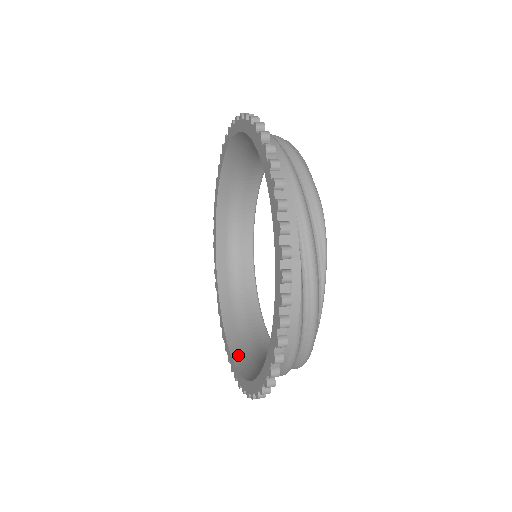
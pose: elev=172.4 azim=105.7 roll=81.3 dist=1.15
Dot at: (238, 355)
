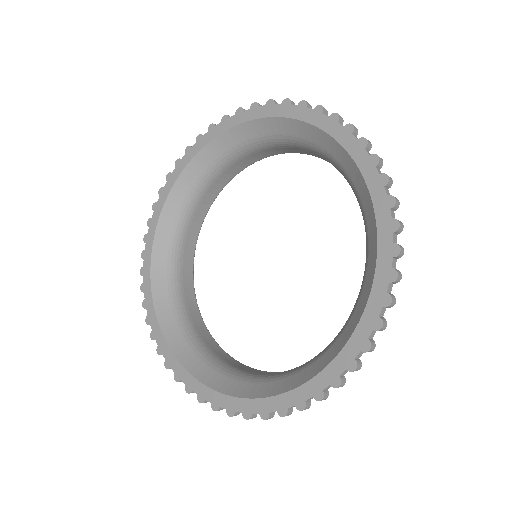
Dot at: (183, 352)
